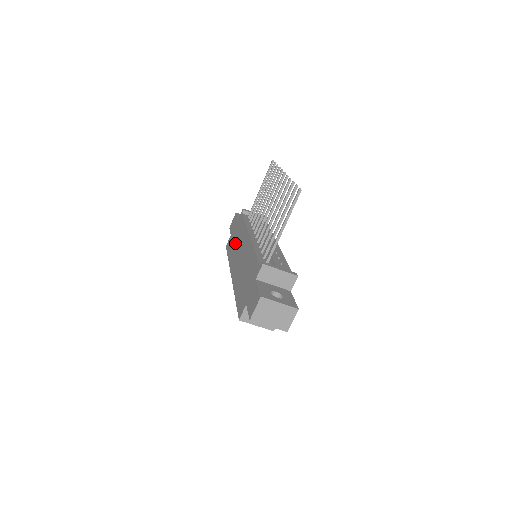
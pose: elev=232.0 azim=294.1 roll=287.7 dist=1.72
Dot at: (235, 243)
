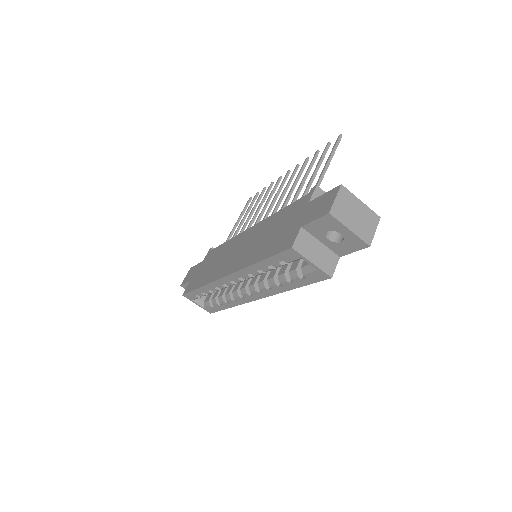
Dot at: (212, 266)
